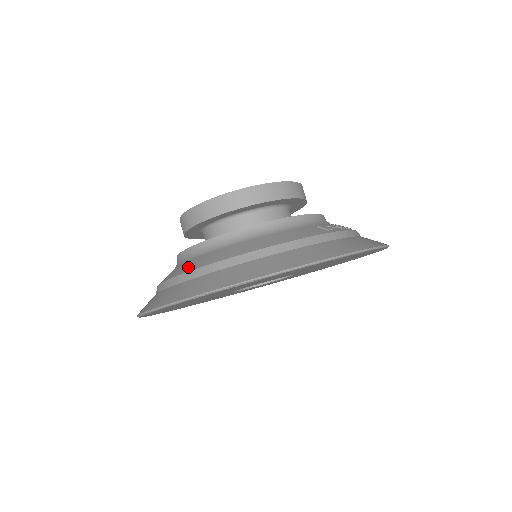
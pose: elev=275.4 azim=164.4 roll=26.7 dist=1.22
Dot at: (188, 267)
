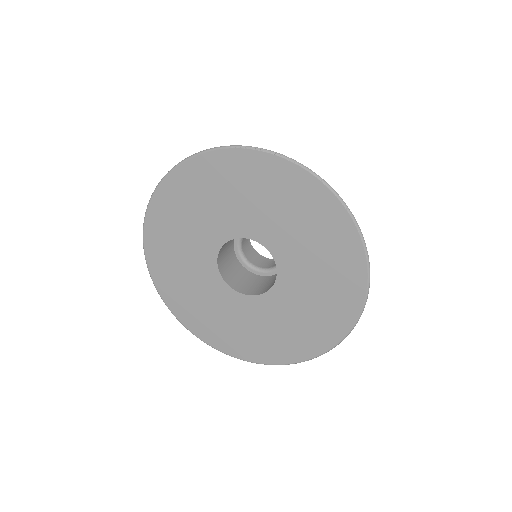
Dot at: occluded
